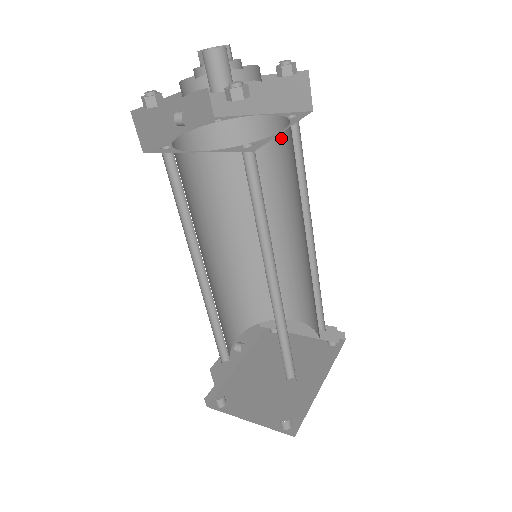
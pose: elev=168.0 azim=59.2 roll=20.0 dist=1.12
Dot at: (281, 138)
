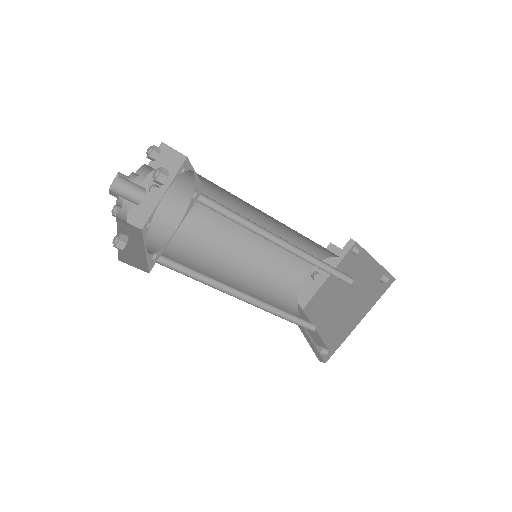
Dot at: occluded
